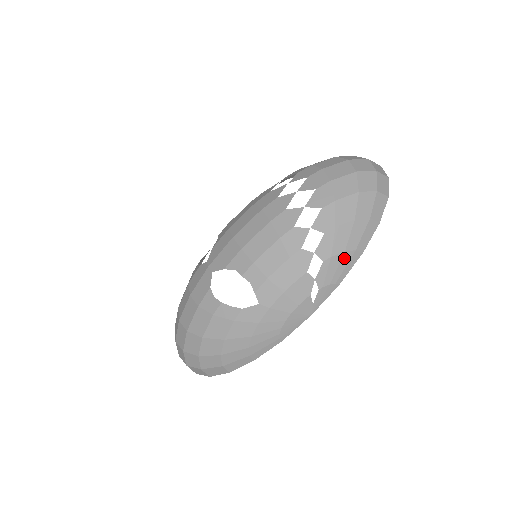
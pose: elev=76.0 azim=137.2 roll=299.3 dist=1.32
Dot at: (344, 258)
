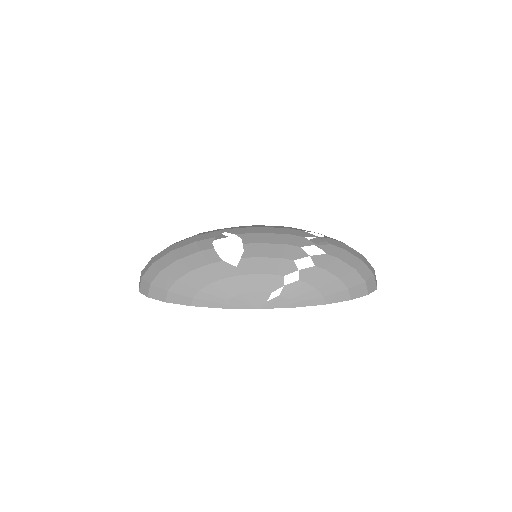
Dot at: (312, 293)
